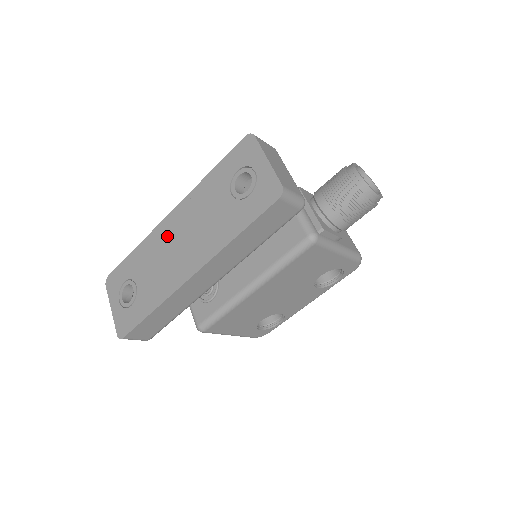
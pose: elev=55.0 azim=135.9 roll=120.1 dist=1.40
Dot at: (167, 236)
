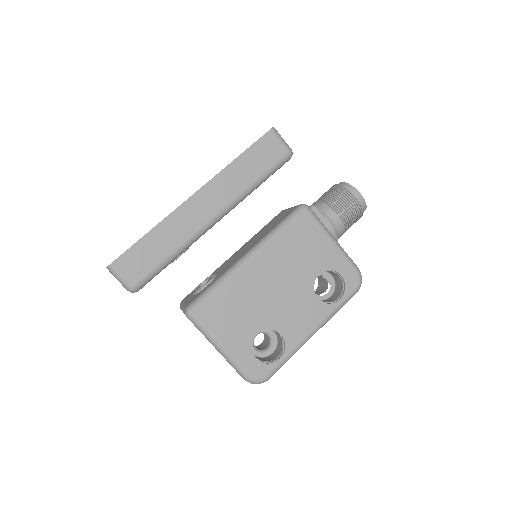
Dot at: occluded
